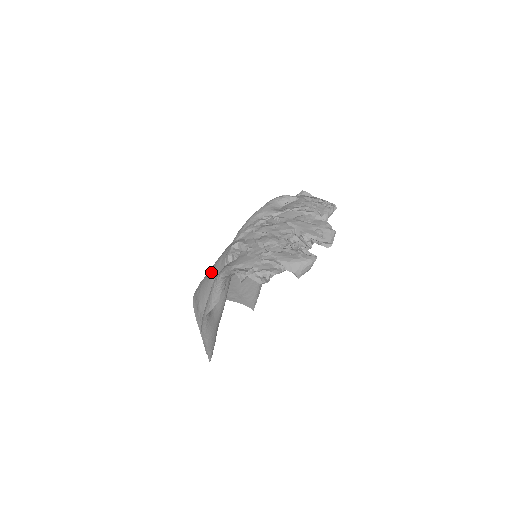
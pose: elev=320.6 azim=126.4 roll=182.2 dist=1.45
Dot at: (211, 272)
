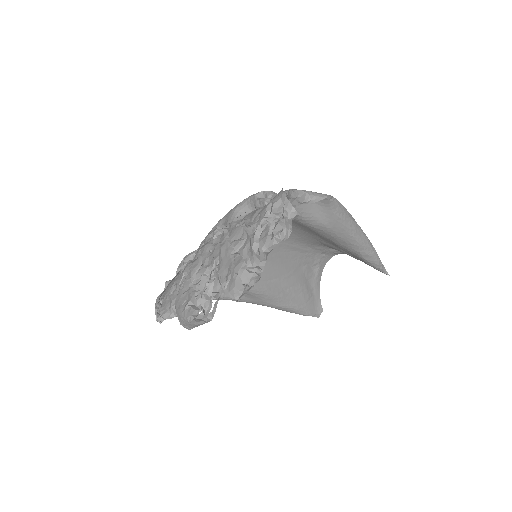
Dot at: occluded
